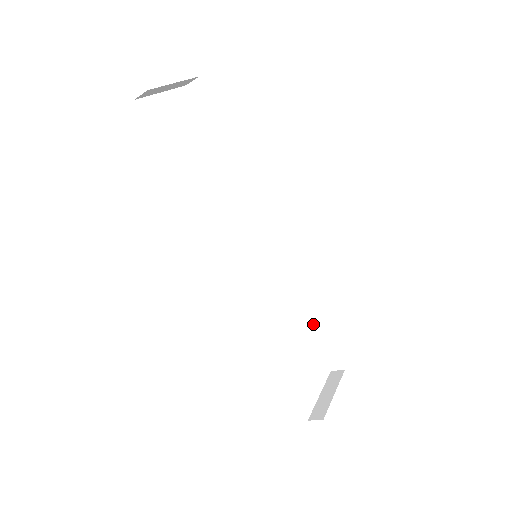
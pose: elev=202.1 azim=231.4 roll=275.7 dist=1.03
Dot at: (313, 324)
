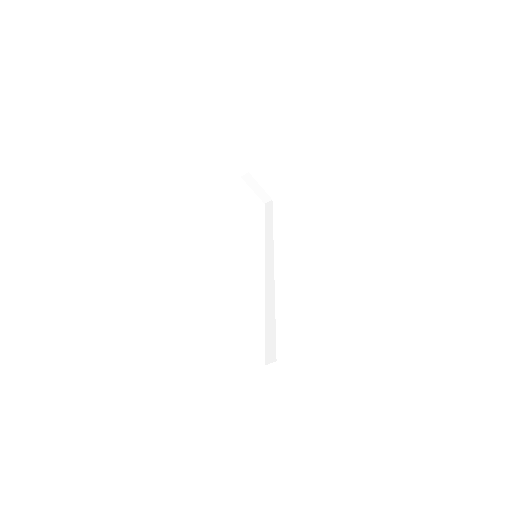
Dot at: (269, 324)
